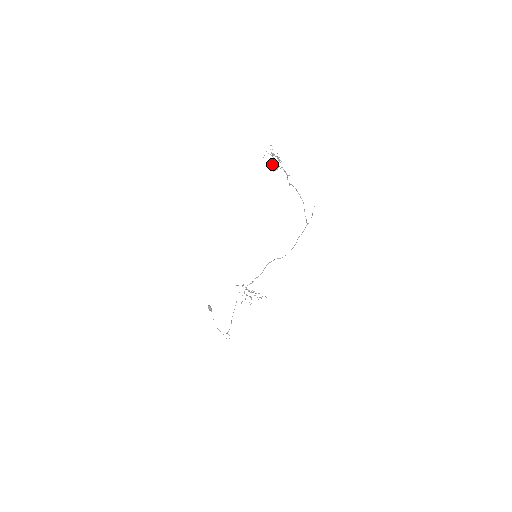
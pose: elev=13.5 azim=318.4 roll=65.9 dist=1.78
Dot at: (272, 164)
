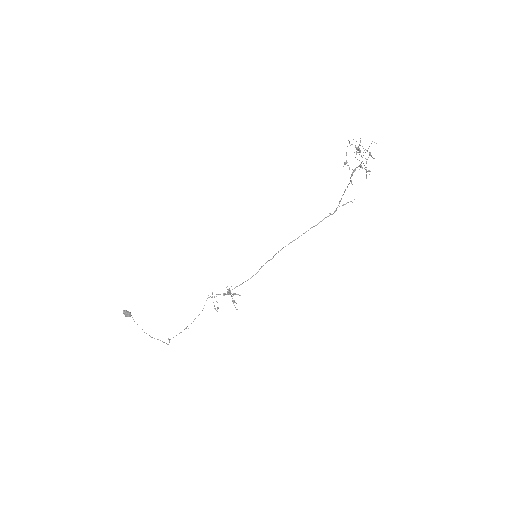
Dot at: occluded
